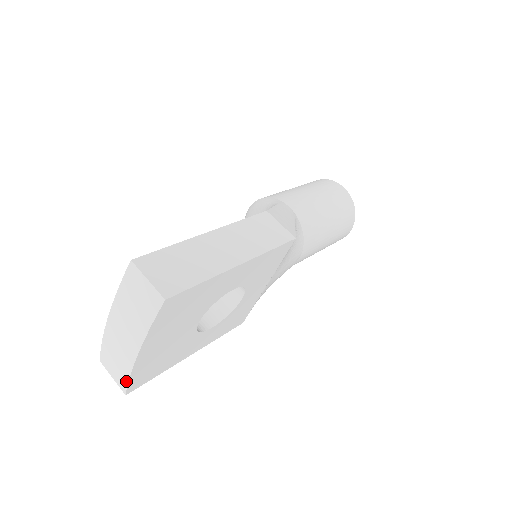
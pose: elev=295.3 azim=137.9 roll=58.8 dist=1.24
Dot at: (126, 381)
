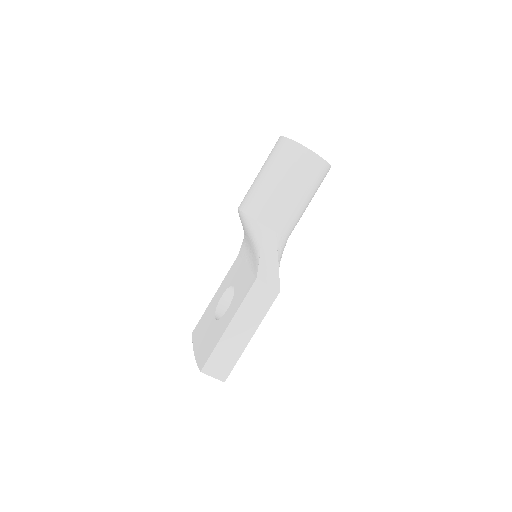
Dot at: occluded
